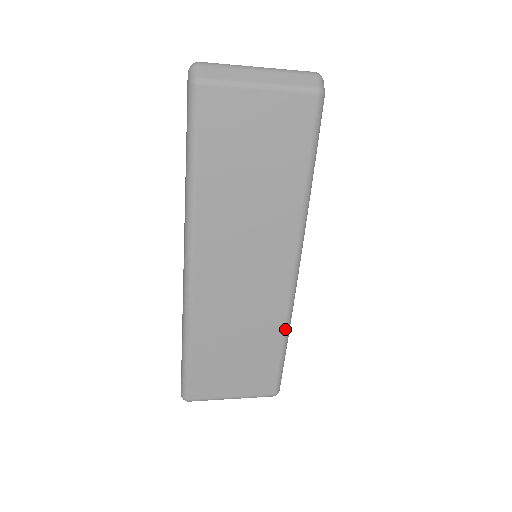
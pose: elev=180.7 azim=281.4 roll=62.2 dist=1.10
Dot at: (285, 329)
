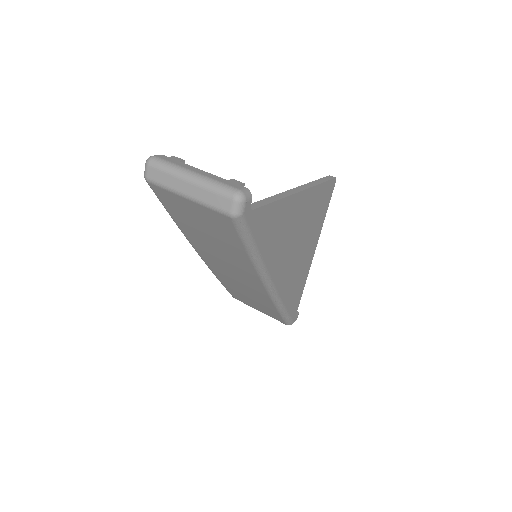
Dot at: (276, 306)
